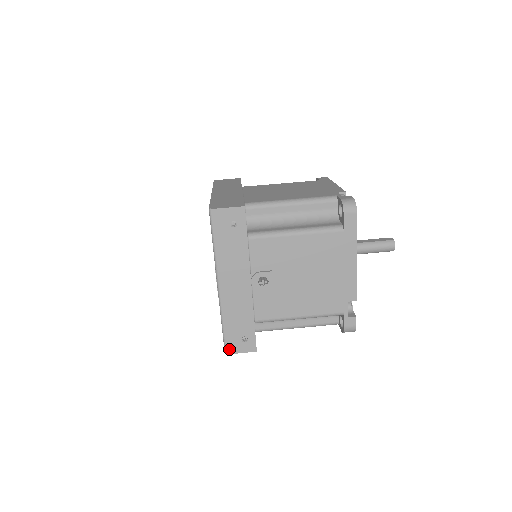
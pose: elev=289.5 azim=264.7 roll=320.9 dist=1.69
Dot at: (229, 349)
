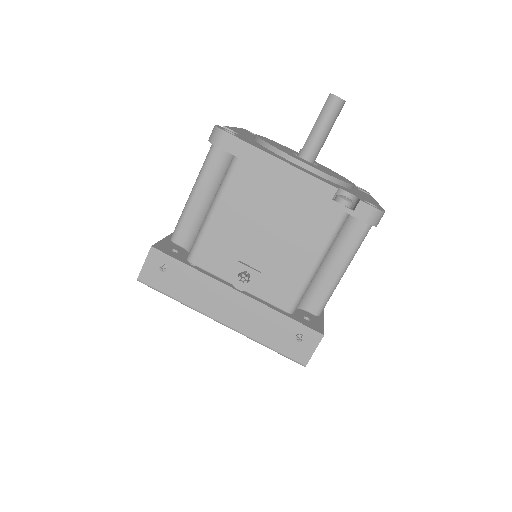
Dot at: (301, 360)
